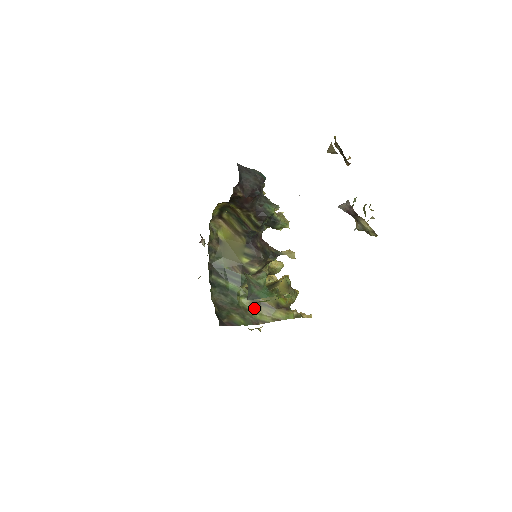
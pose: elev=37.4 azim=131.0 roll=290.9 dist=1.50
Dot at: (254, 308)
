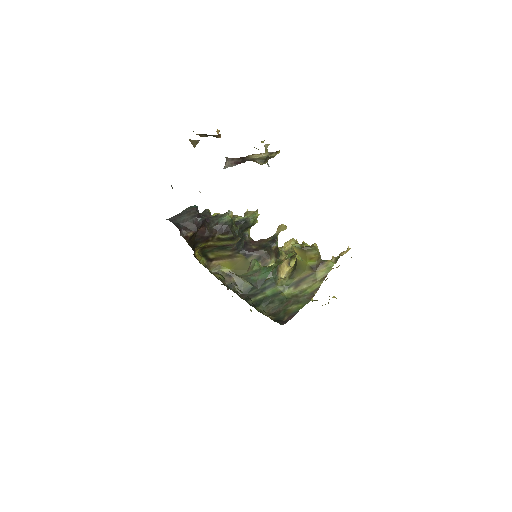
Dot at: (300, 288)
